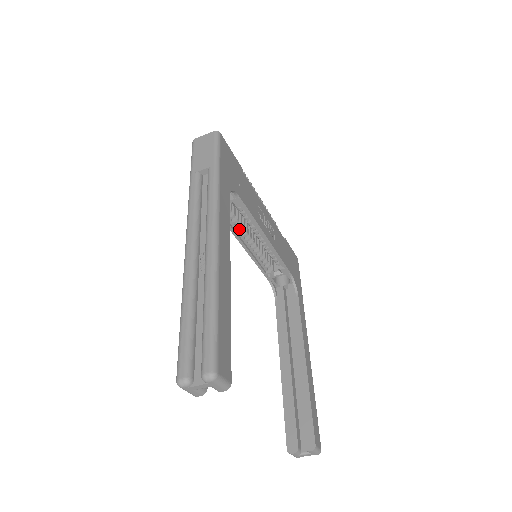
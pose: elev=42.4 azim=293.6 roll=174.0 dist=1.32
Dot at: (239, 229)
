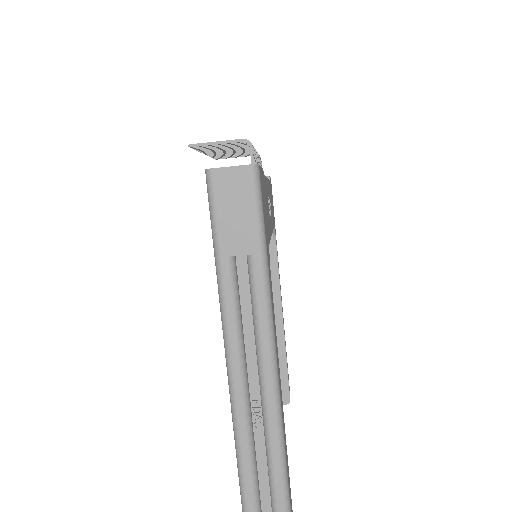
Dot at: occluded
